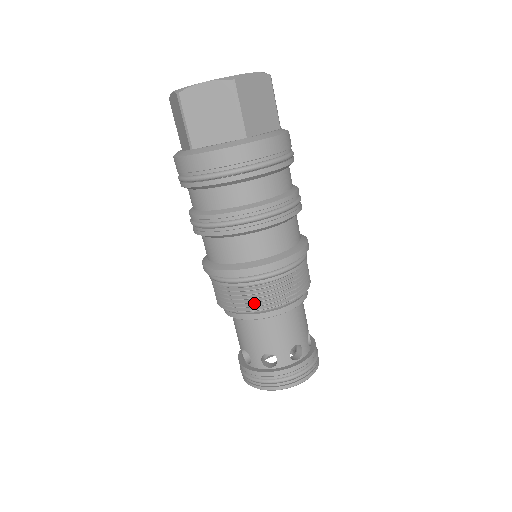
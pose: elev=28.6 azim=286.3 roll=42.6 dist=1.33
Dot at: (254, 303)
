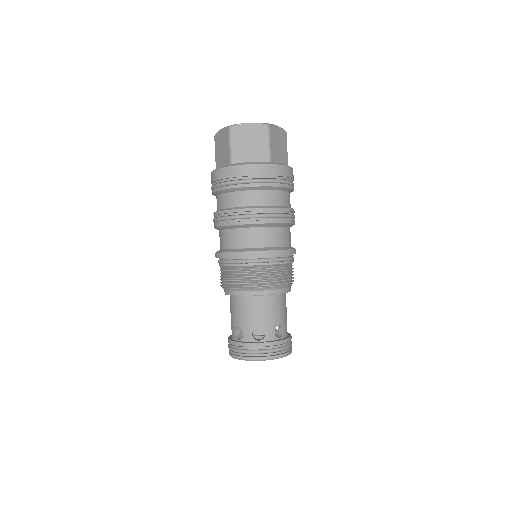
Dot at: (257, 281)
